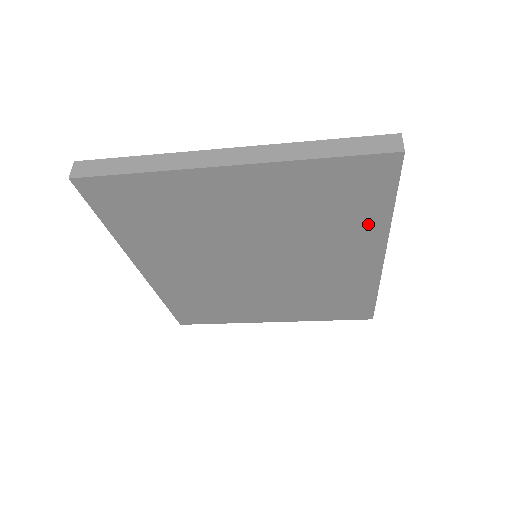
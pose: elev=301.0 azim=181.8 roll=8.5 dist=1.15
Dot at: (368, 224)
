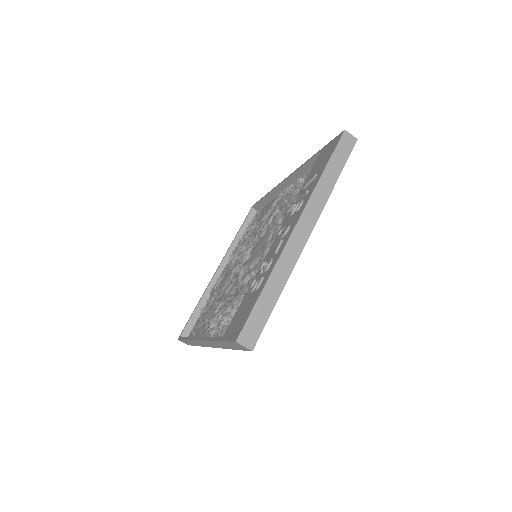
Dot at: occluded
